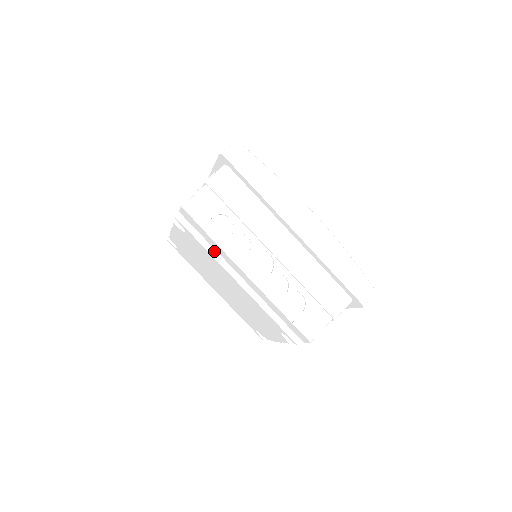
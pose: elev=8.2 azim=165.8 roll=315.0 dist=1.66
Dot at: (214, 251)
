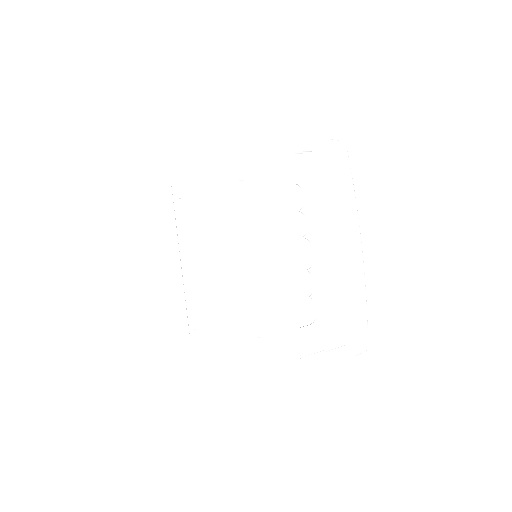
Dot at: (265, 215)
